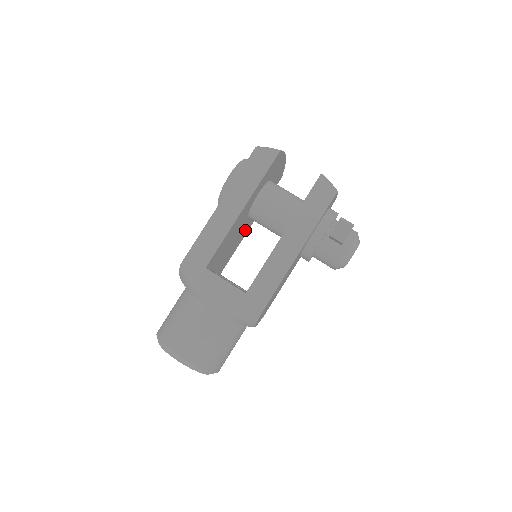
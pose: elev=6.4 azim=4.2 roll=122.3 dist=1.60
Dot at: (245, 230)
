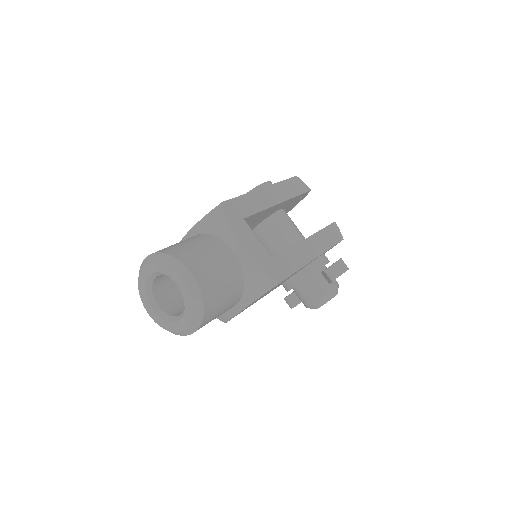
Dot at: occluded
